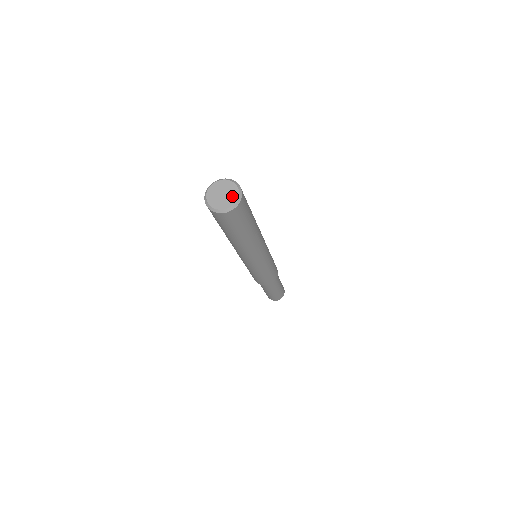
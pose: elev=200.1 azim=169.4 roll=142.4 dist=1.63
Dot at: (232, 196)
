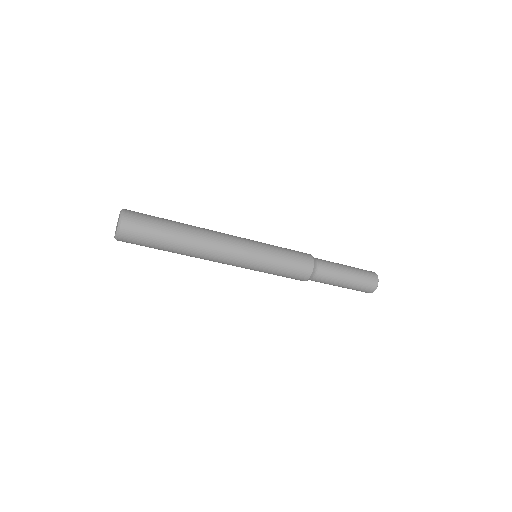
Dot at: (118, 221)
